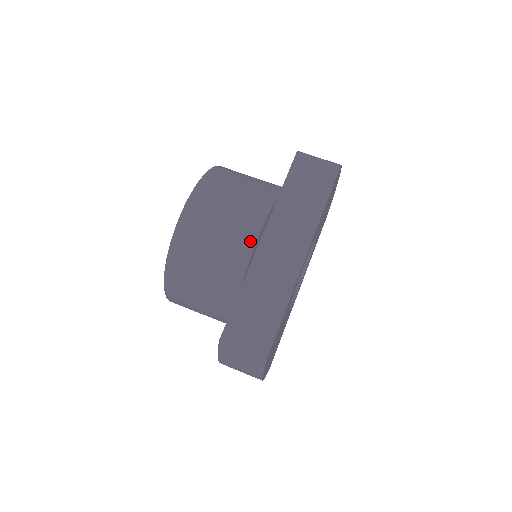
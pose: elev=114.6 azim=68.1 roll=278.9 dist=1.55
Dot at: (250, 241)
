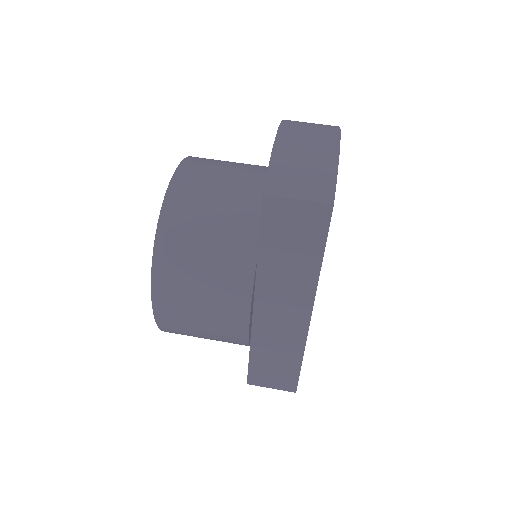
Dot at: (242, 327)
